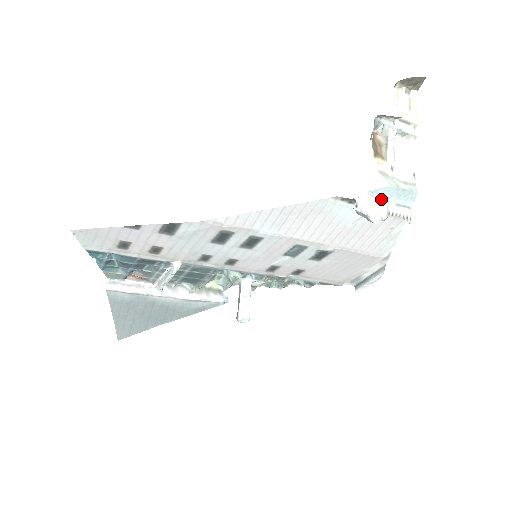
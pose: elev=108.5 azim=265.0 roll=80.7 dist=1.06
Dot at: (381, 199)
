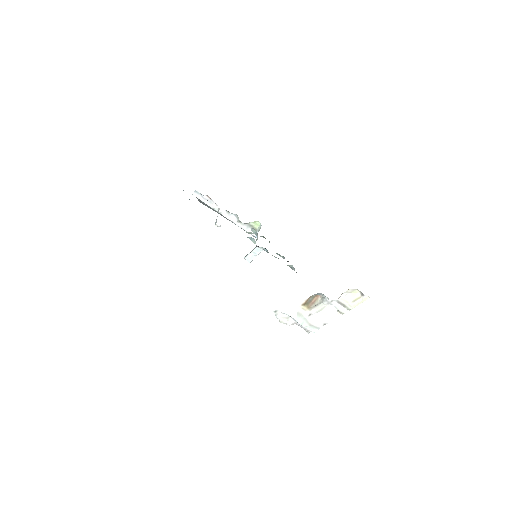
Dot at: (293, 318)
